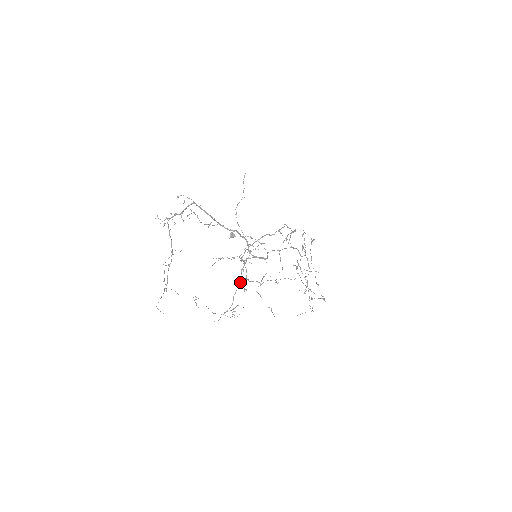
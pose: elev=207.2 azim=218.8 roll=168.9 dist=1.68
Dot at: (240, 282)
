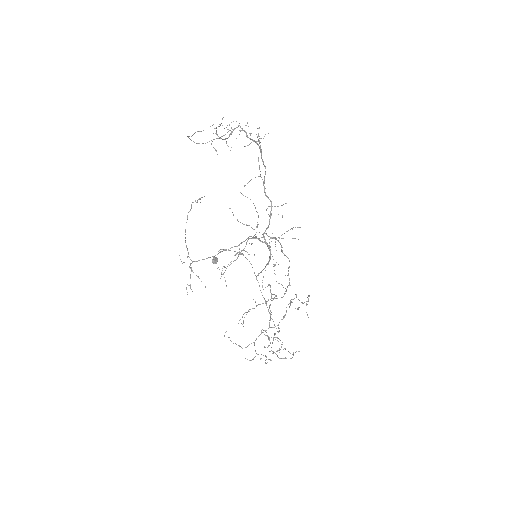
Dot at: occluded
